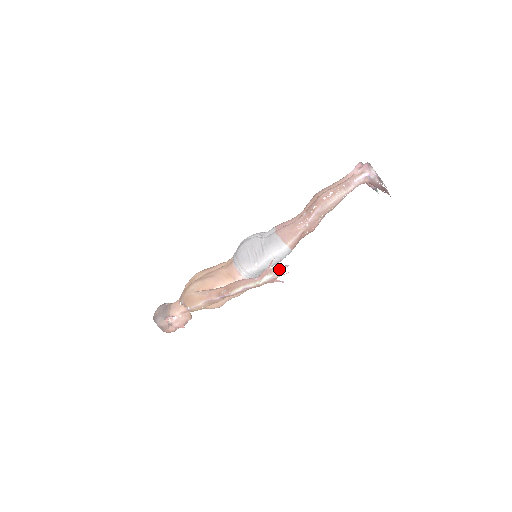
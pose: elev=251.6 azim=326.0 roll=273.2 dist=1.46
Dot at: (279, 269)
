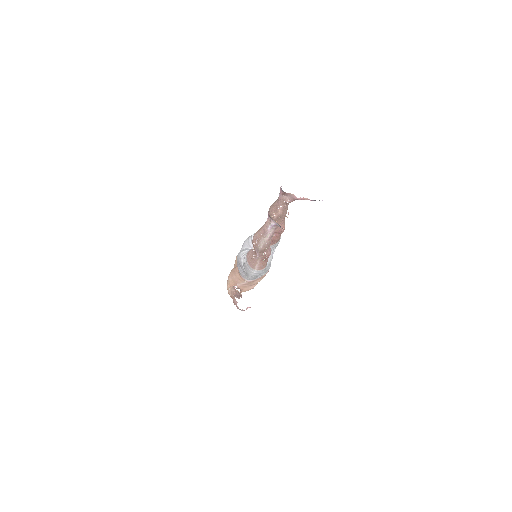
Dot at: (240, 309)
